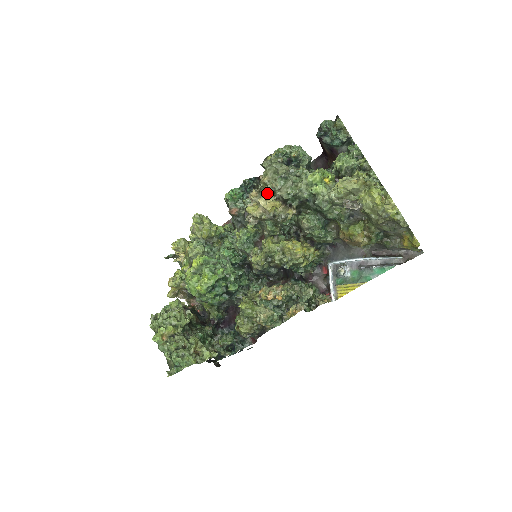
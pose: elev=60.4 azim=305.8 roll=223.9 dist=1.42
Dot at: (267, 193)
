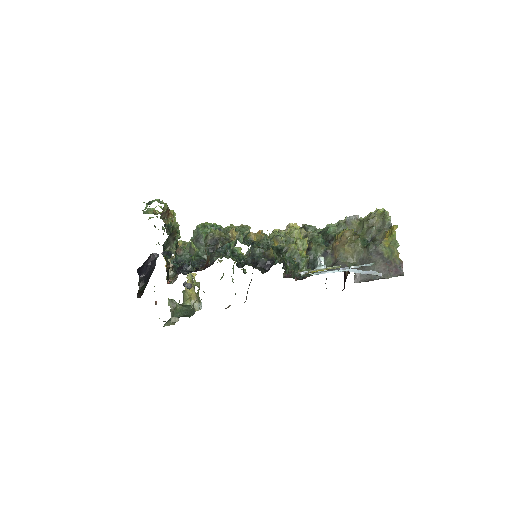
Dot at: occluded
